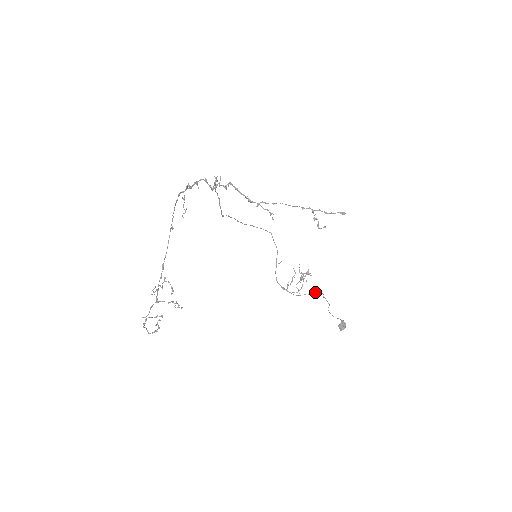
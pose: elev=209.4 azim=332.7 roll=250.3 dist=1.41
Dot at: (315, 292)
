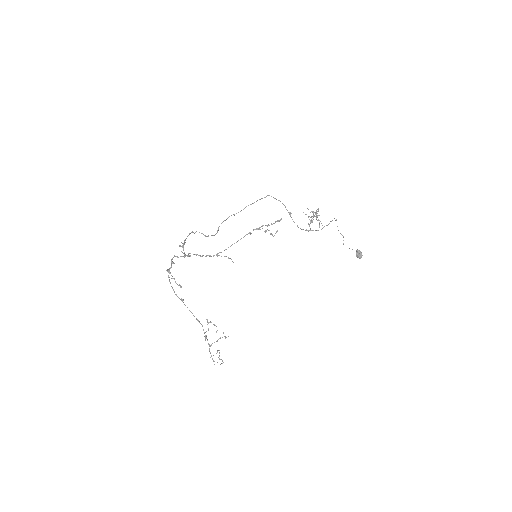
Dot at: (332, 220)
